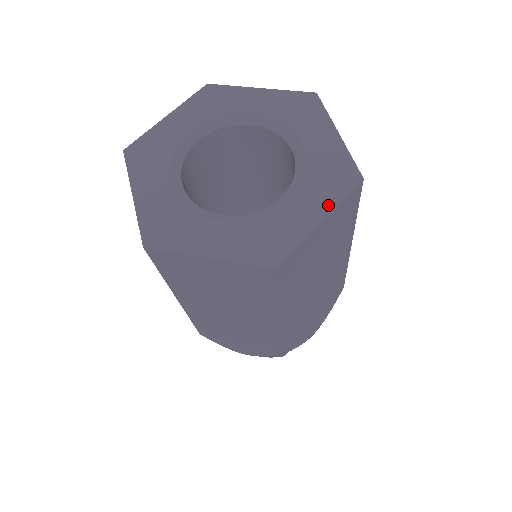
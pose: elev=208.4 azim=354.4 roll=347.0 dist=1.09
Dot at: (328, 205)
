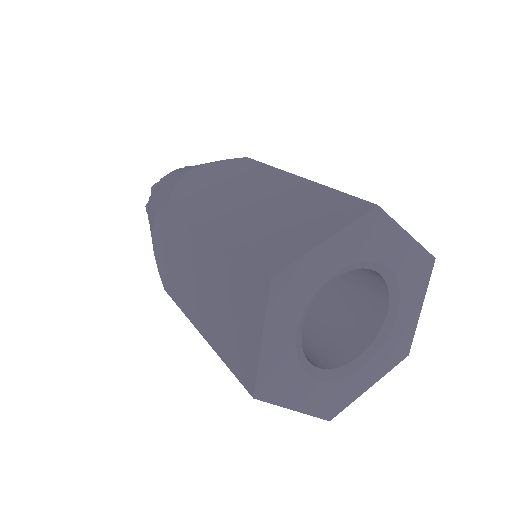
Dot at: (422, 296)
